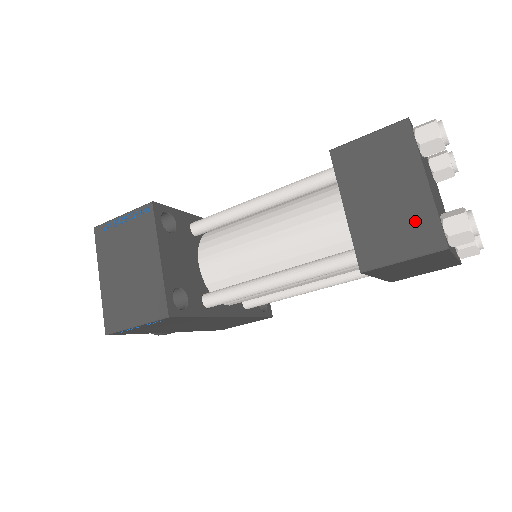
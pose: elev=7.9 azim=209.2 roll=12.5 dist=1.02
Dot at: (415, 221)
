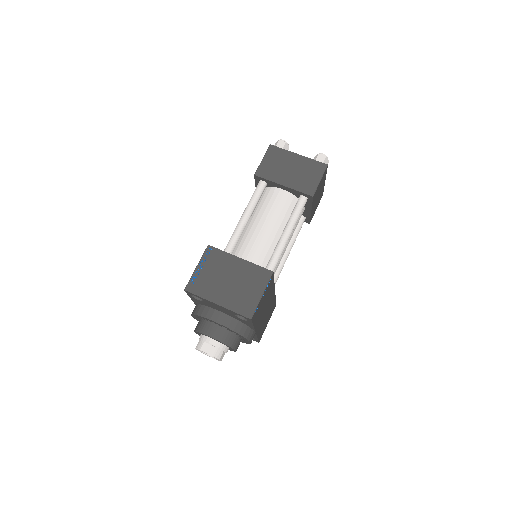
Dot at: (309, 167)
